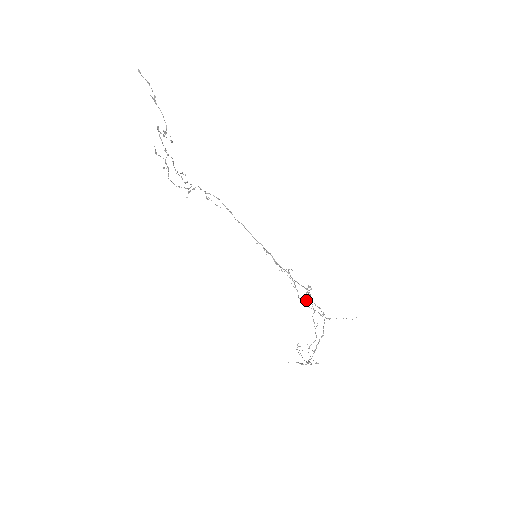
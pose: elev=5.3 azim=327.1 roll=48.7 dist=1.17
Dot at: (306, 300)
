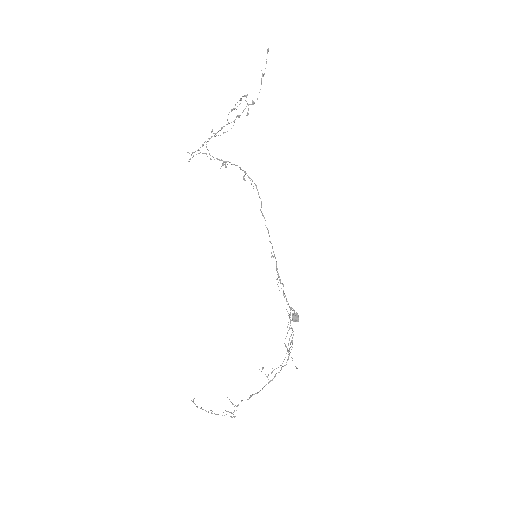
Dot at: (297, 314)
